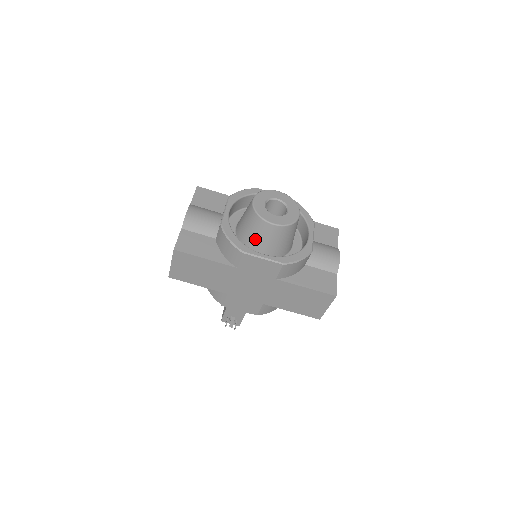
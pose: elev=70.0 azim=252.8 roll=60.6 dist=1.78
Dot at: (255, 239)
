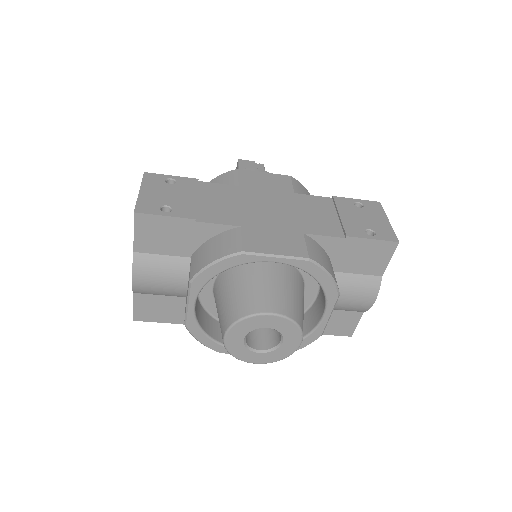
Dot at: occluded
